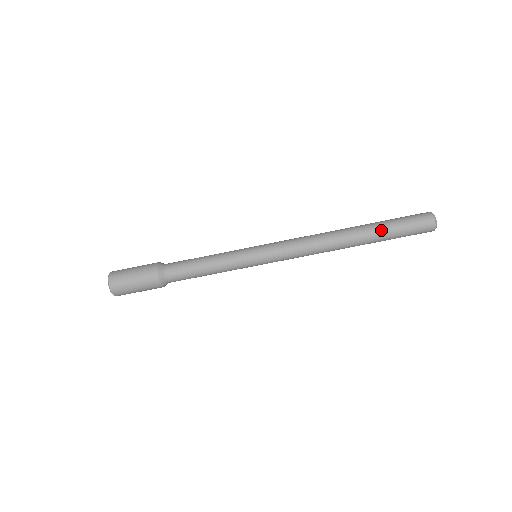
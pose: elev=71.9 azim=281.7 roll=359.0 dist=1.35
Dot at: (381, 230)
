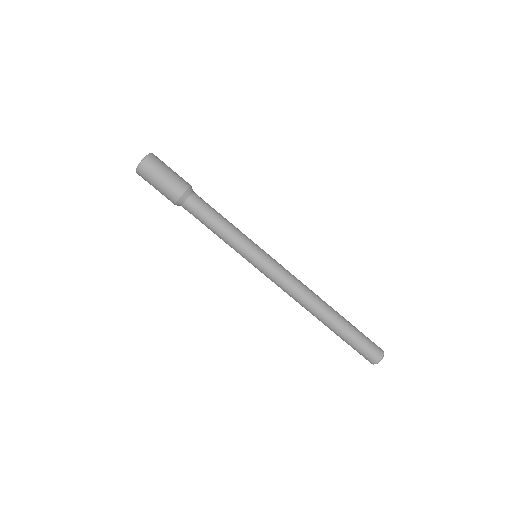
Dot at: (349, 323)
